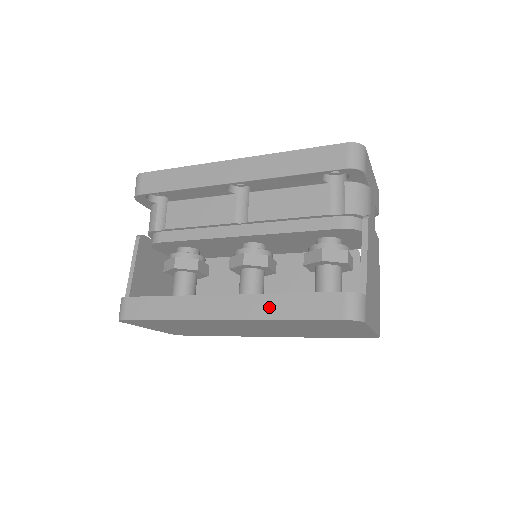
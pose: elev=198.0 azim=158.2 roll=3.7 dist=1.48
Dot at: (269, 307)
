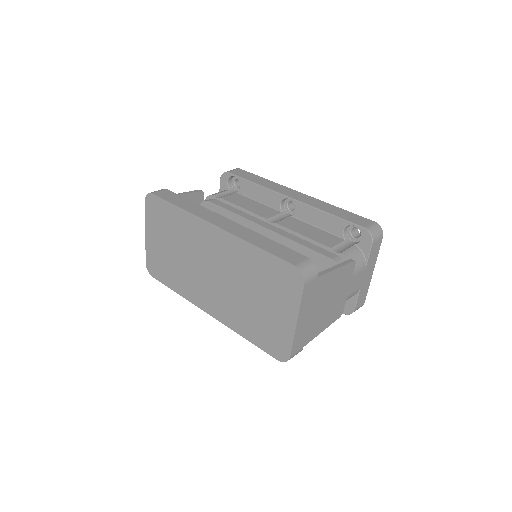
Dot at: (252, 237)
